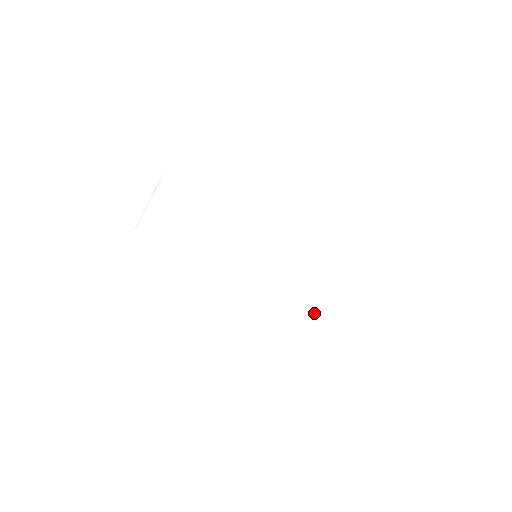
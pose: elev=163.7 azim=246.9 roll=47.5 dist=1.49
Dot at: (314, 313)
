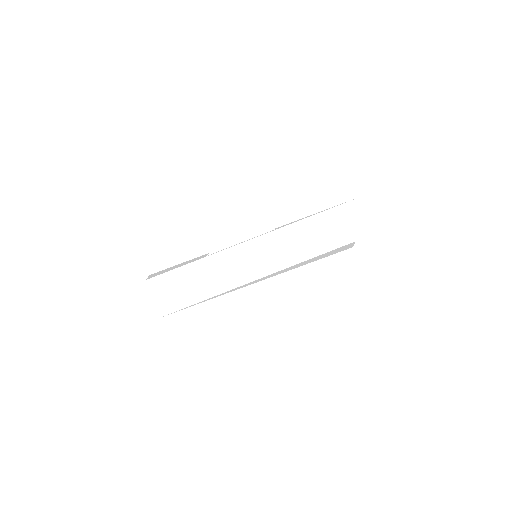
Dot at: occluded
